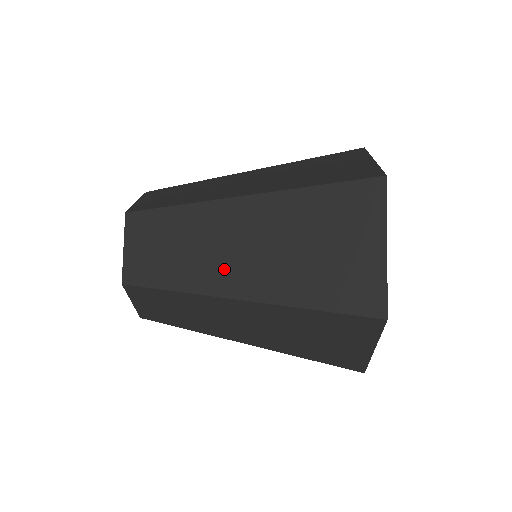
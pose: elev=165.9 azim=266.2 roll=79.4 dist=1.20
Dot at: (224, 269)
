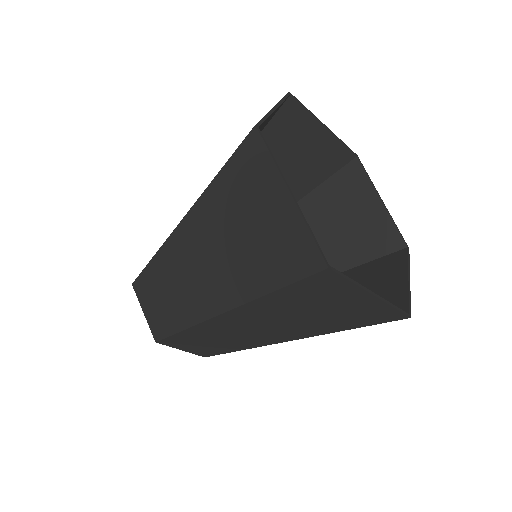
Dot at: occluded
